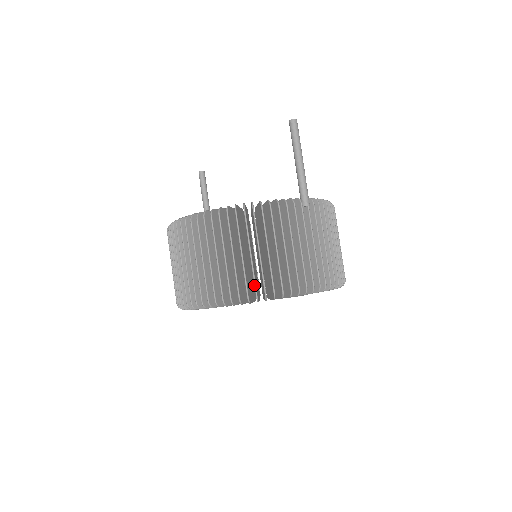
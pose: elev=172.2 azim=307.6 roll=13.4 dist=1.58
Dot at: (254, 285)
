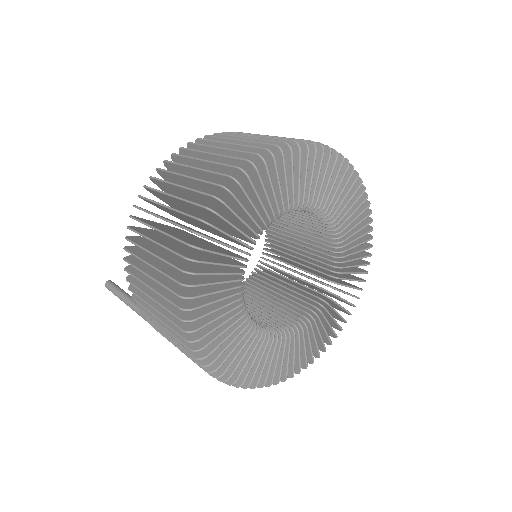
Dot at: occluded
